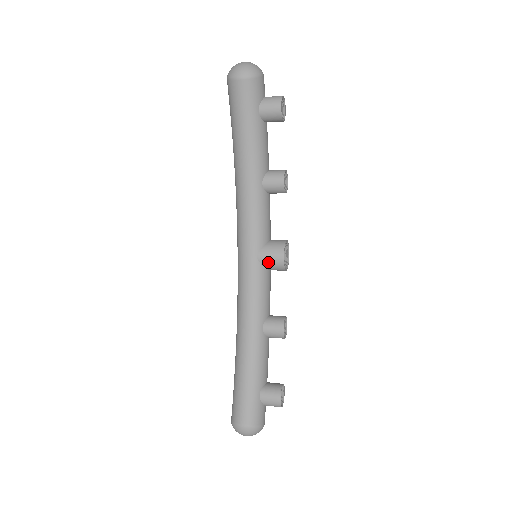
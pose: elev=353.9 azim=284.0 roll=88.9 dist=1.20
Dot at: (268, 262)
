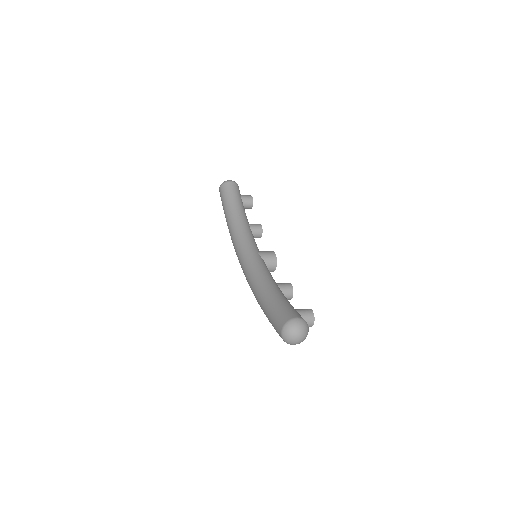
Dot at: (266, 256)
